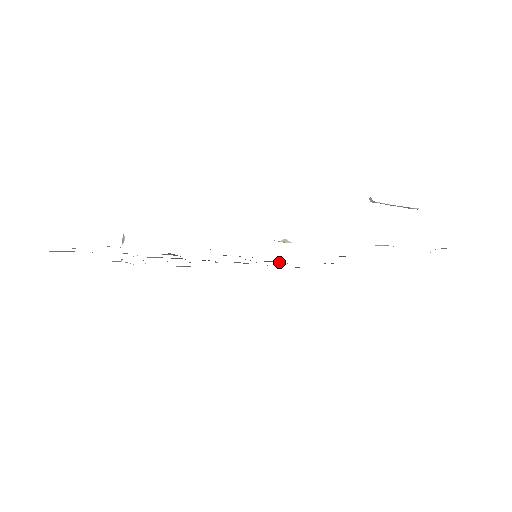
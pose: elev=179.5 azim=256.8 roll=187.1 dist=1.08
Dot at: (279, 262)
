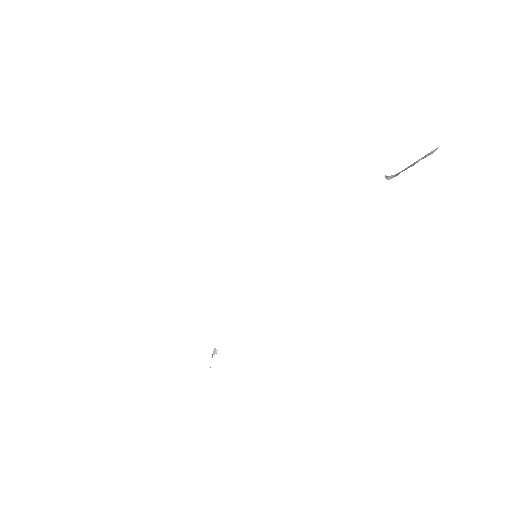
Dot at: occluded
